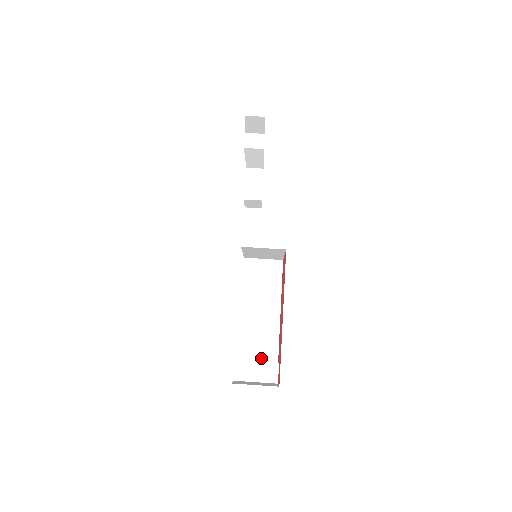
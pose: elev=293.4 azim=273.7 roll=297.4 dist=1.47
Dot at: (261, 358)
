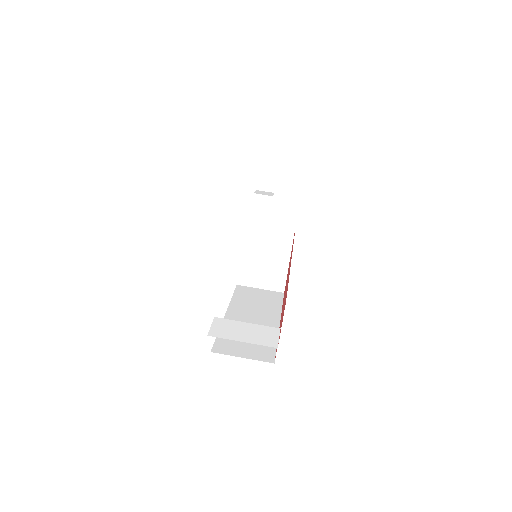
Dot at: (249, 355)
